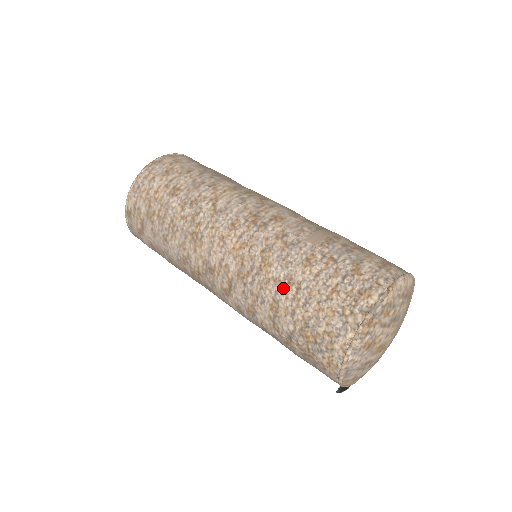
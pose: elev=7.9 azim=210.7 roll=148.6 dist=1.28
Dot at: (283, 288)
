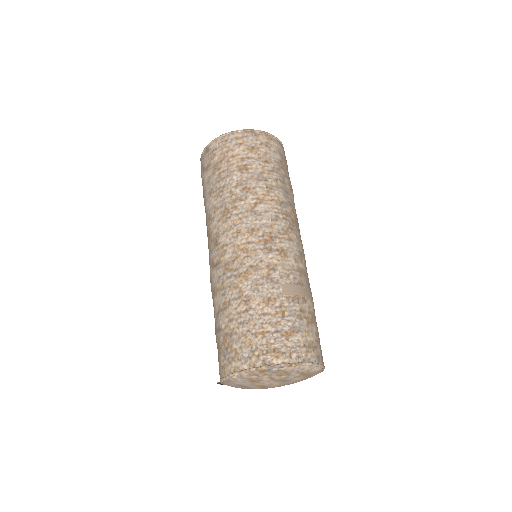
Dot at: (240, 301)
